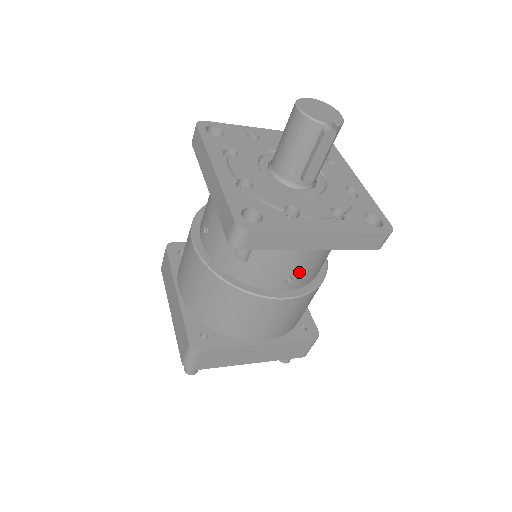
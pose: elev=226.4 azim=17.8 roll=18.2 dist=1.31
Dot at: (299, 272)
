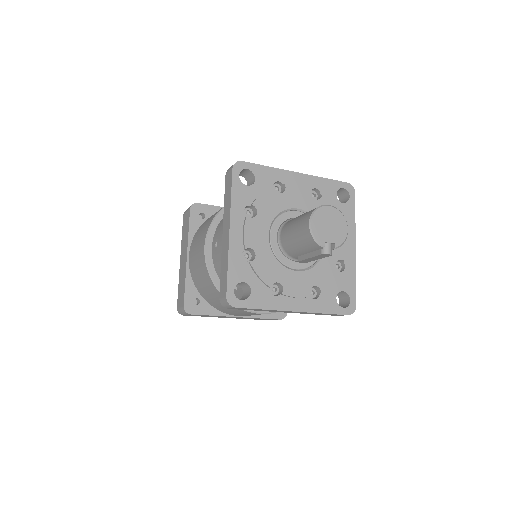
Dot at: occluded
